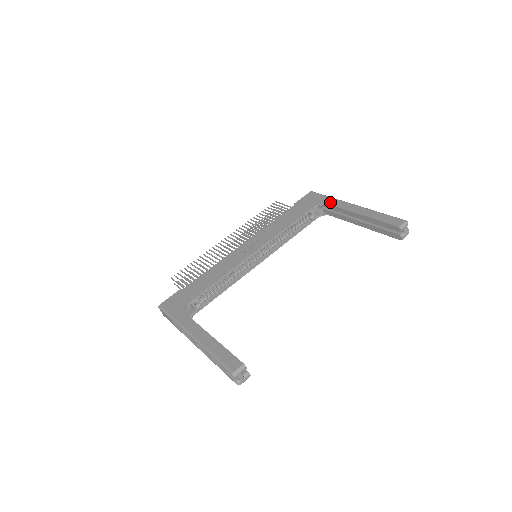
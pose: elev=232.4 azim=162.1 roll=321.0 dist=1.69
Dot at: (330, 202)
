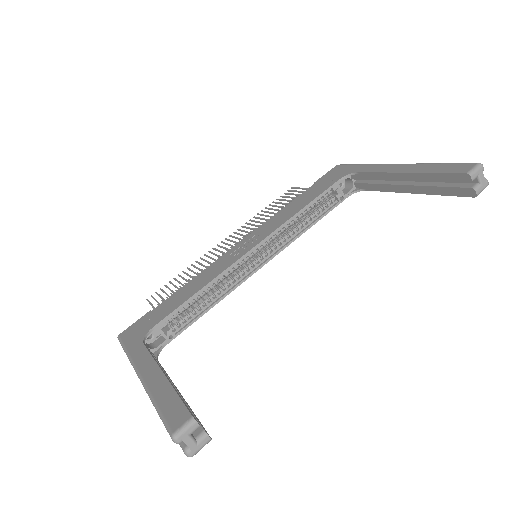
Dot at: (361, 169)
